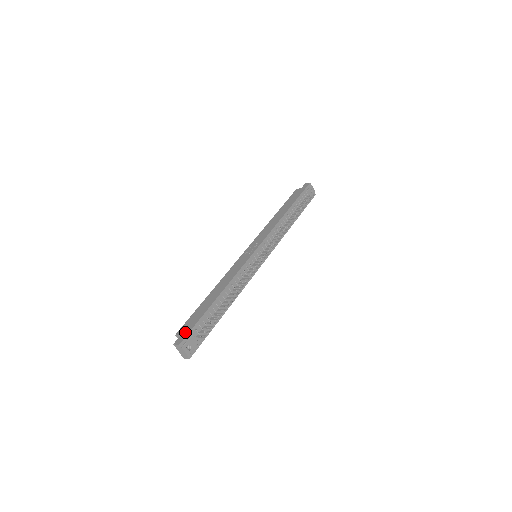
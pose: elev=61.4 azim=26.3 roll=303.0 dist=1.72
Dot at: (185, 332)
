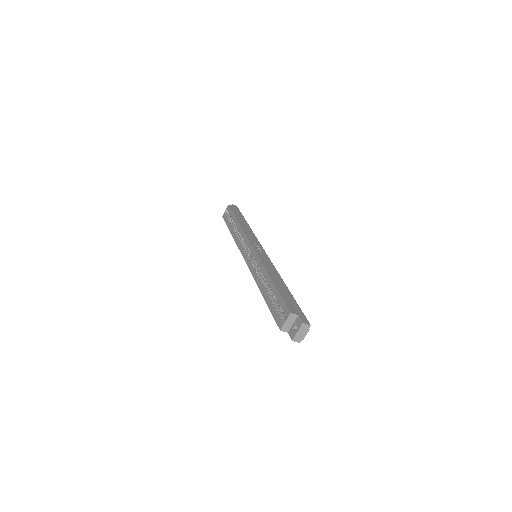
Dot at: (300, 313)
